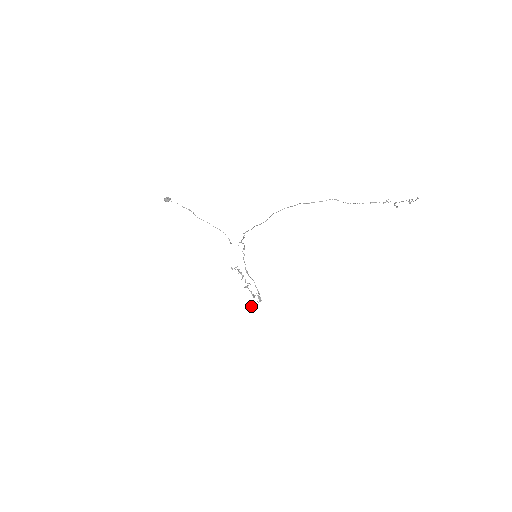
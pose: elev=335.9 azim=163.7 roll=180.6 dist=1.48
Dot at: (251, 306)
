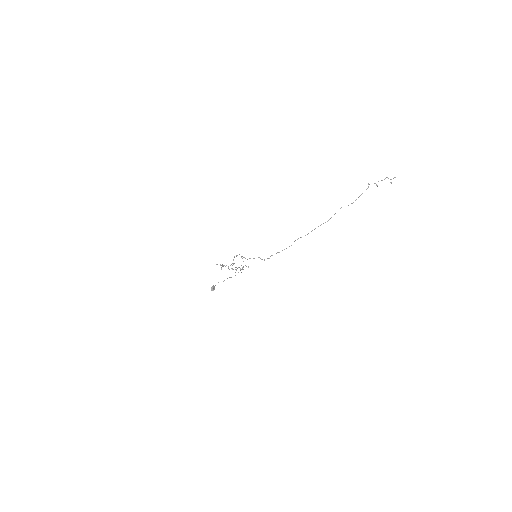
Dot at: occluded
